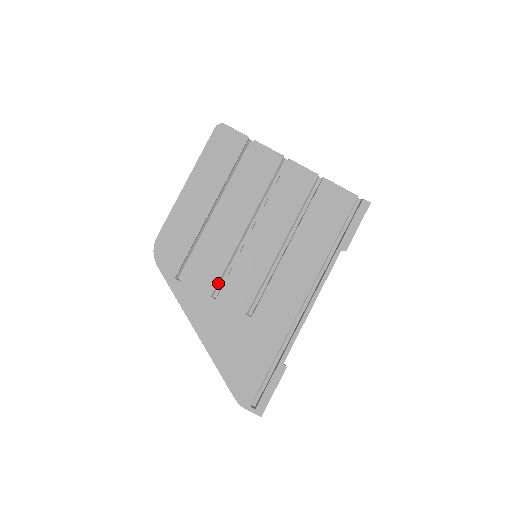
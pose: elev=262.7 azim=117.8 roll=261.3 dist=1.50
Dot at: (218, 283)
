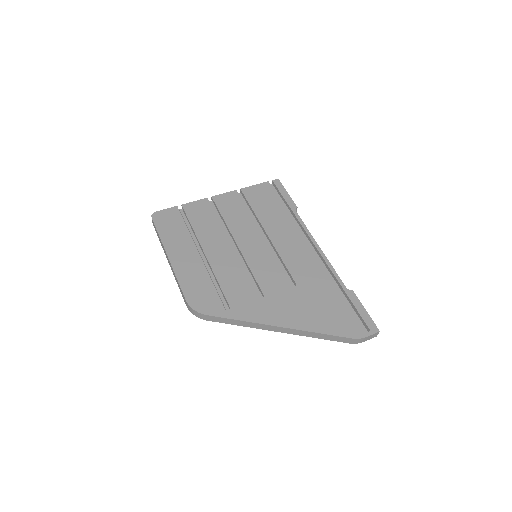
Dot at: occluded
